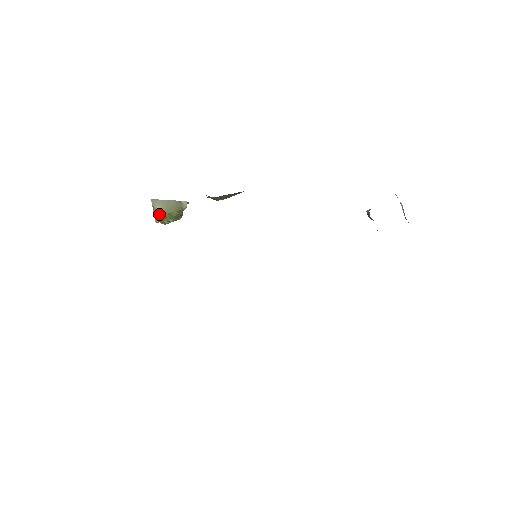
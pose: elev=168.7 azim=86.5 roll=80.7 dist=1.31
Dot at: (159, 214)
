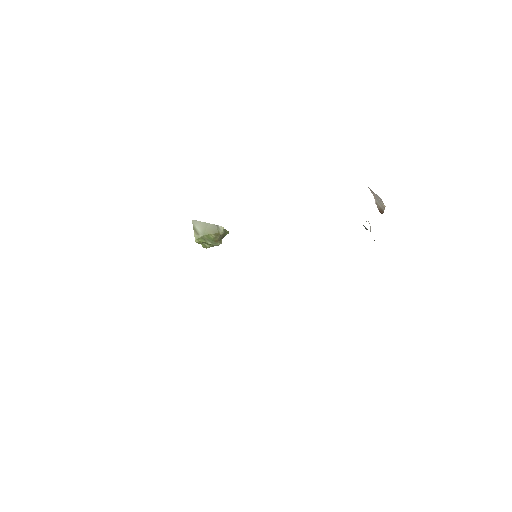
Dot at: (198, 234)
